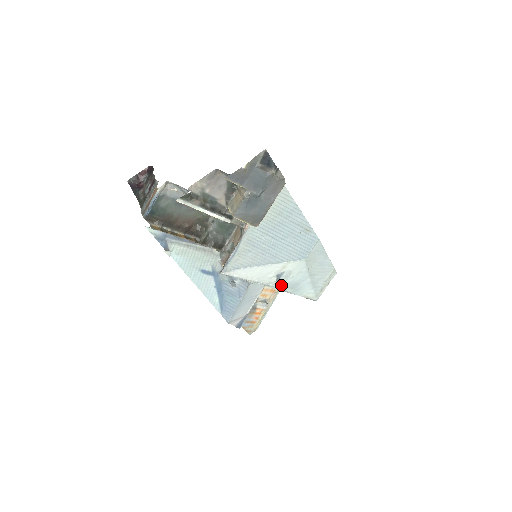
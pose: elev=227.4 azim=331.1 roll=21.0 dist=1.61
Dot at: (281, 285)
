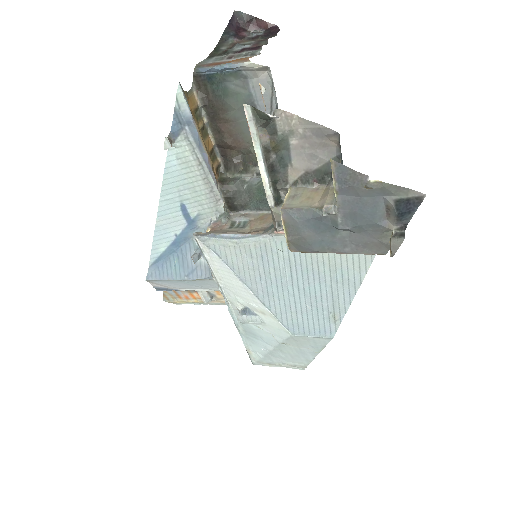
Dot at: occluded
